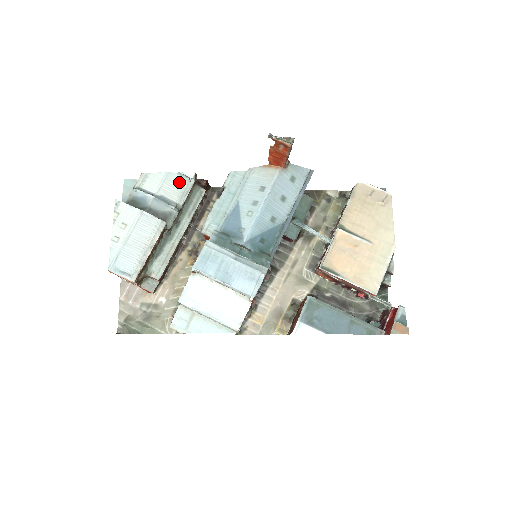
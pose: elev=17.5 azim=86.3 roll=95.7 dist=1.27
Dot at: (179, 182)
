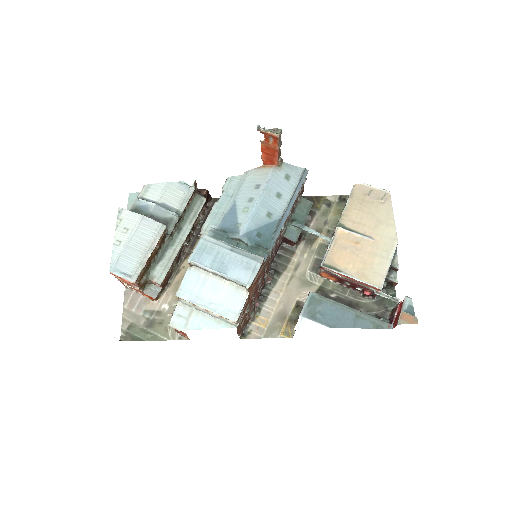
Dot at: (180, 190)
